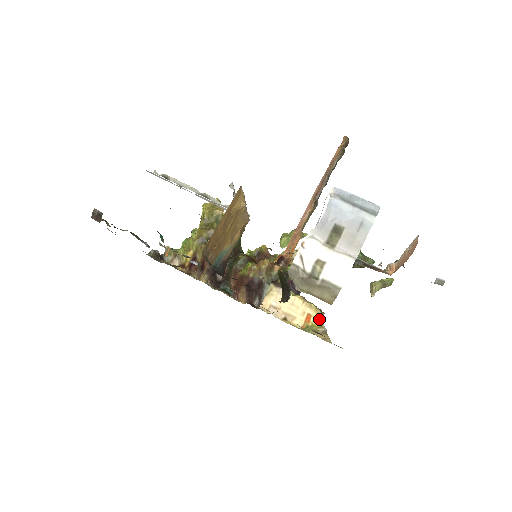
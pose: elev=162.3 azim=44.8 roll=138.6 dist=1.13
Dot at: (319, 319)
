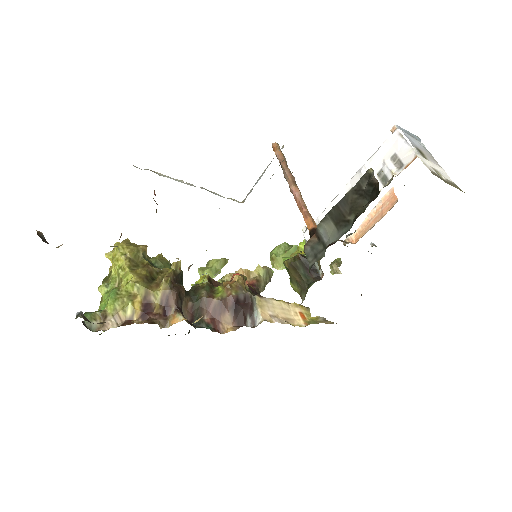
Dot at: (309, 314)
